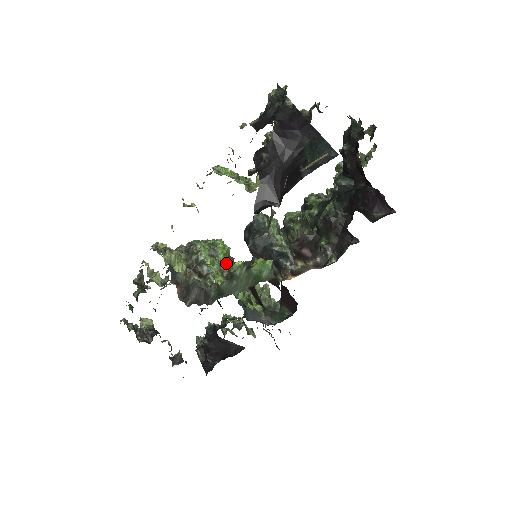
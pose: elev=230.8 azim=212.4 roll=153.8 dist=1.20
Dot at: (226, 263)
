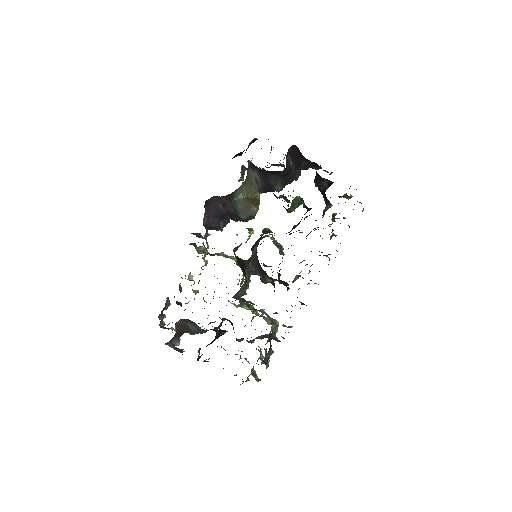
Dot at: (234, 258)
